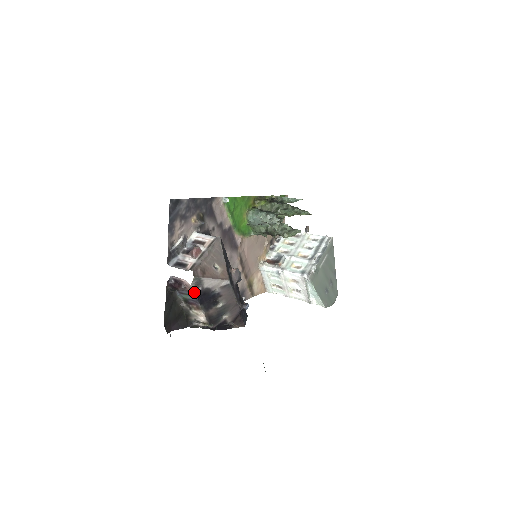
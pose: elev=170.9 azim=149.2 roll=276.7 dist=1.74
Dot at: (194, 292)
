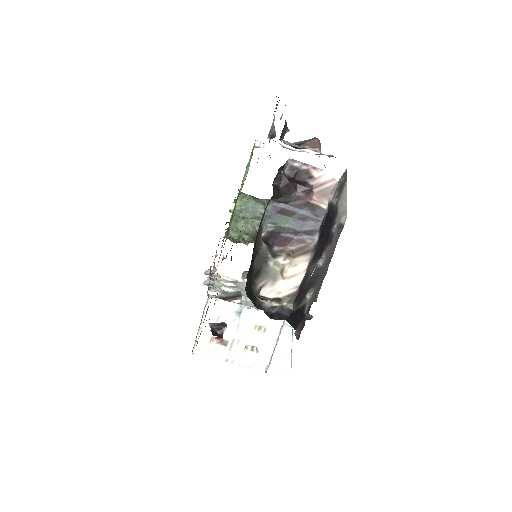
Dot at: (329, 203)
